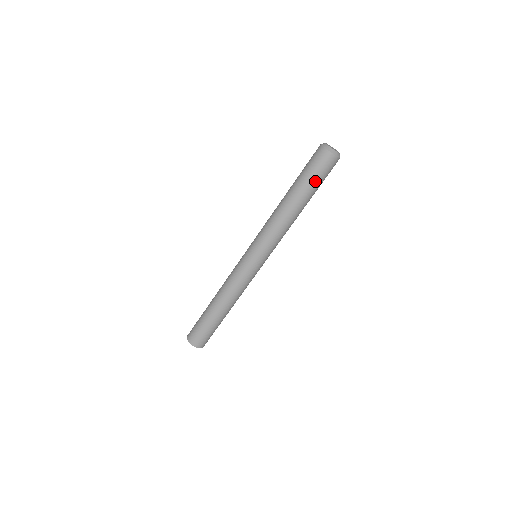
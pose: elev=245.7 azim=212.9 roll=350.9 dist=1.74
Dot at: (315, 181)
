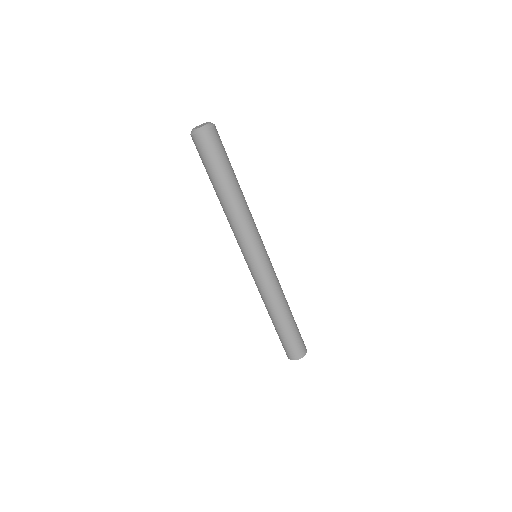
Dot at: (215, 165)
